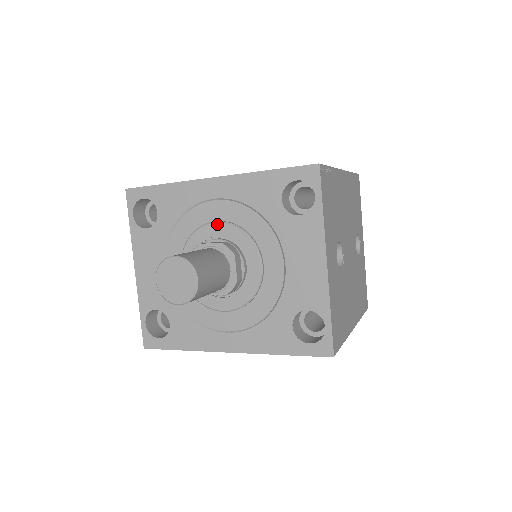
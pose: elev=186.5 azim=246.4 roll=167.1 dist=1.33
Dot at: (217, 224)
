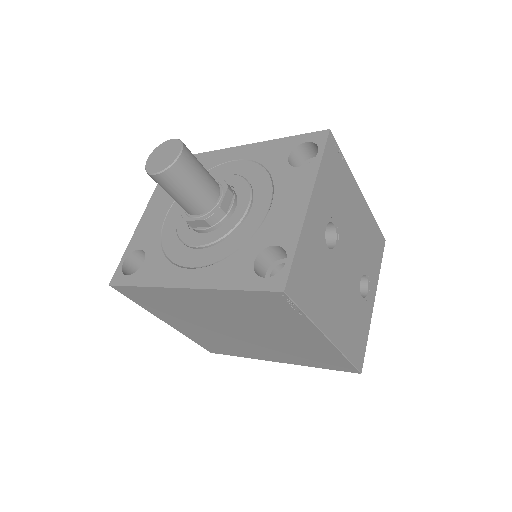
Dot at: (226, 175)
